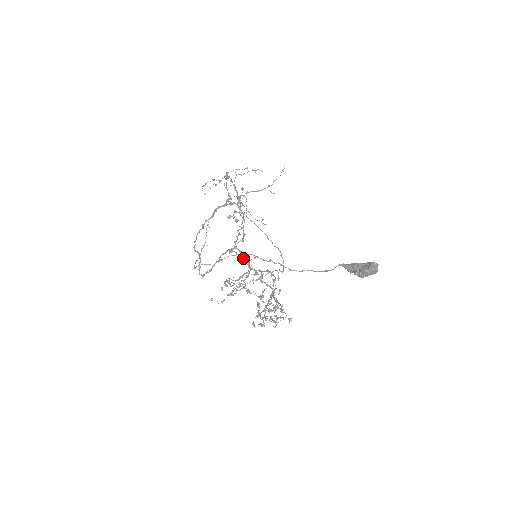
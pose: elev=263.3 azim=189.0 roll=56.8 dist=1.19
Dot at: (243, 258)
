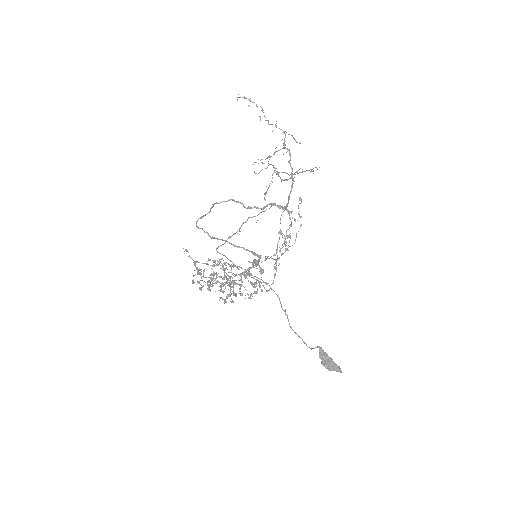
Dot at: (254, 263)
